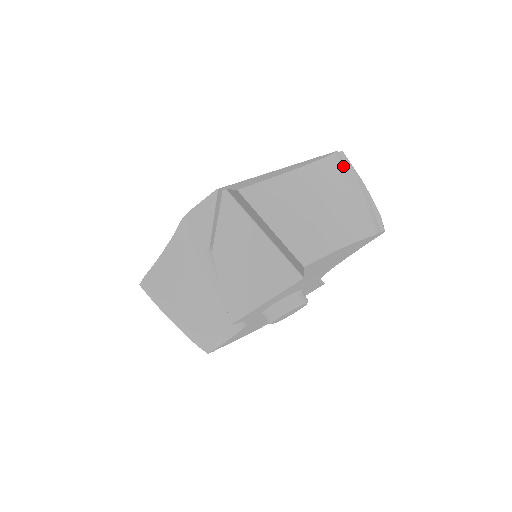
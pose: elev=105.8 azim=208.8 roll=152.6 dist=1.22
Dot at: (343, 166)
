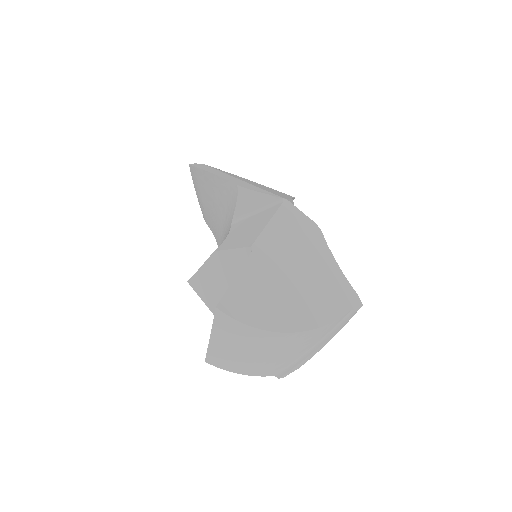
Dot at: (324, 332)
